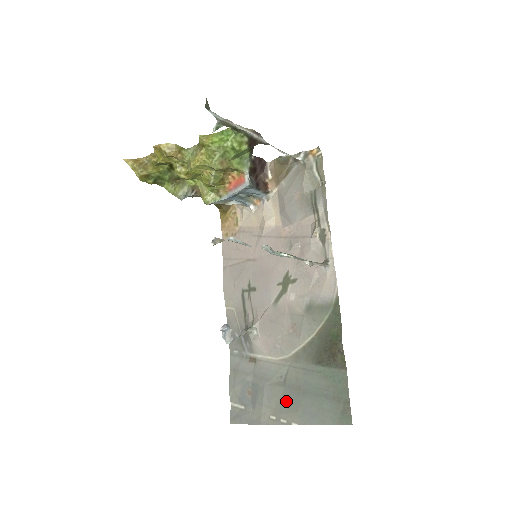
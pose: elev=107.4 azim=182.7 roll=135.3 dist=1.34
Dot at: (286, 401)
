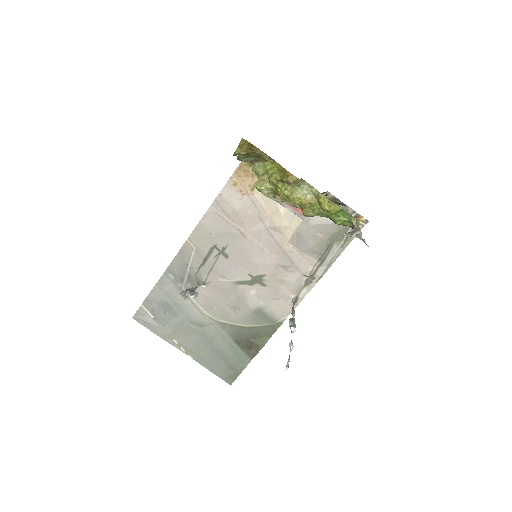
Dot at: (194, 342)
